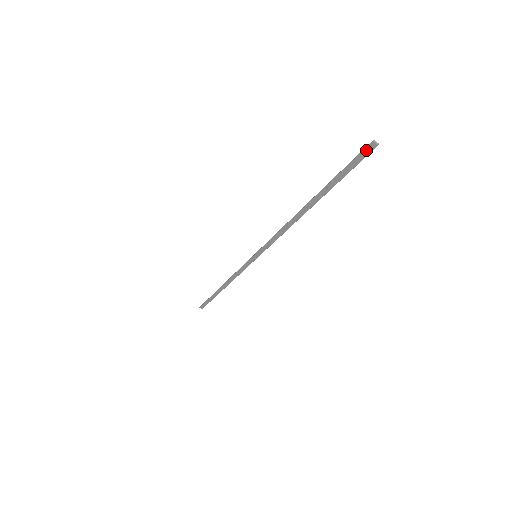
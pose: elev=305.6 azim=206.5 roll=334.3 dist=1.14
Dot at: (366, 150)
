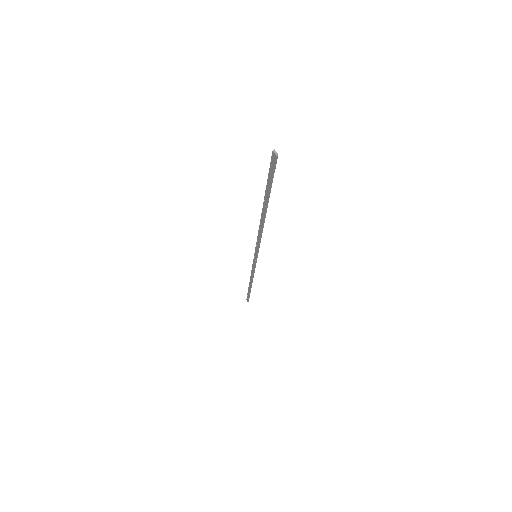
Dot at: (272, 159)
